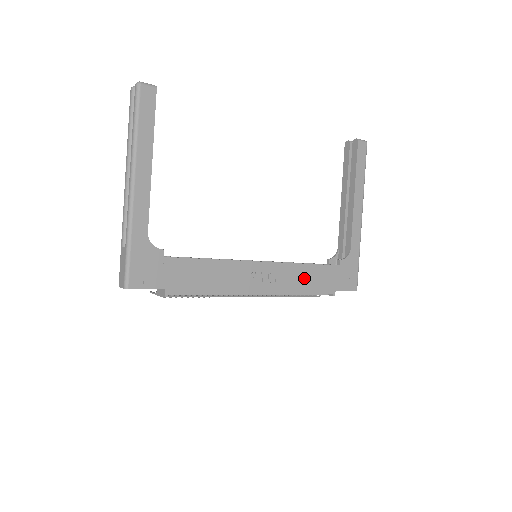
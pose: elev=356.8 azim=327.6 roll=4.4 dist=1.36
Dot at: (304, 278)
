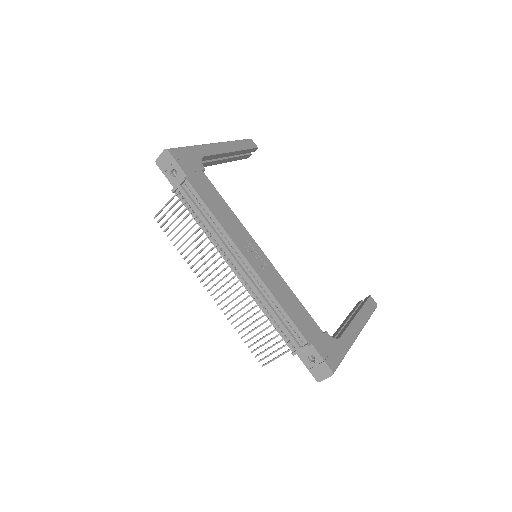
Dot at: (288, 299)
